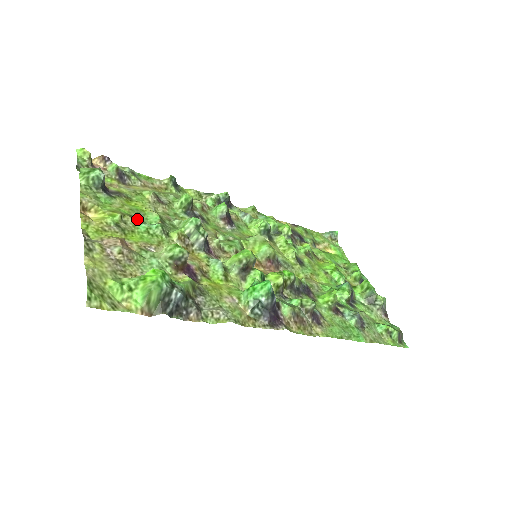
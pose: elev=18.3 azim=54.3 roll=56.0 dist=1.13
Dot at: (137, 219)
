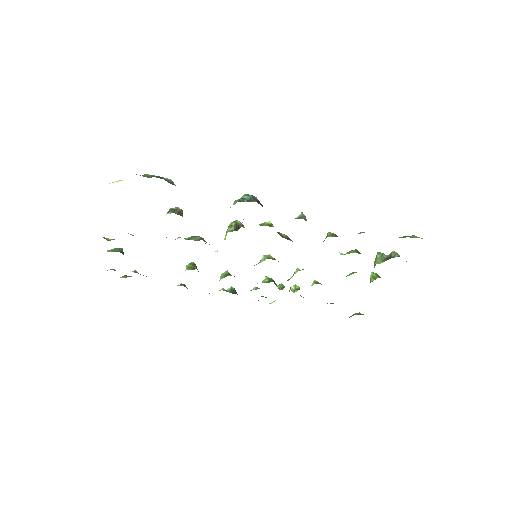
Dot at: occluded
